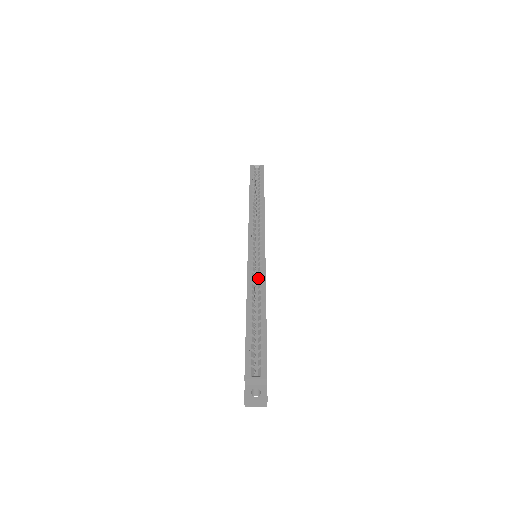
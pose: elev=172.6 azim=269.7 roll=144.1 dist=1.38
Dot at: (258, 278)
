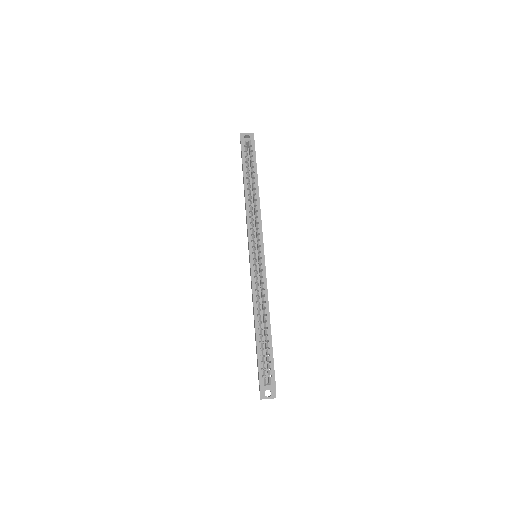
Dot at: (261, 289)
